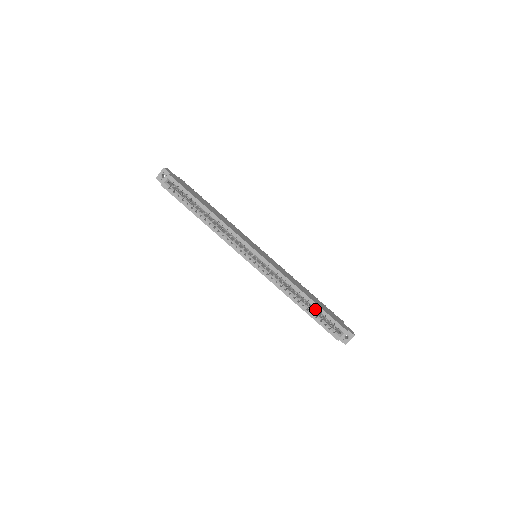
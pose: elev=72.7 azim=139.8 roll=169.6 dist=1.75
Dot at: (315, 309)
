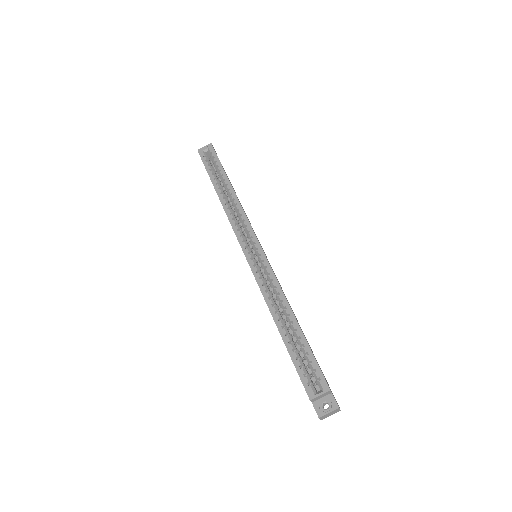
Dot at: (297, 342)
